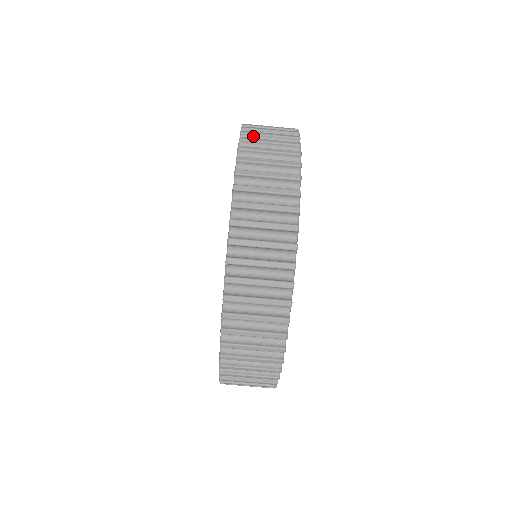
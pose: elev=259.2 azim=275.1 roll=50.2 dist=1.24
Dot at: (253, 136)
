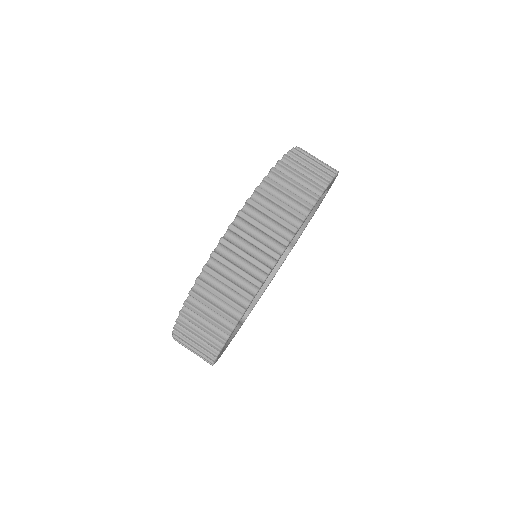
Dot at: occluded
